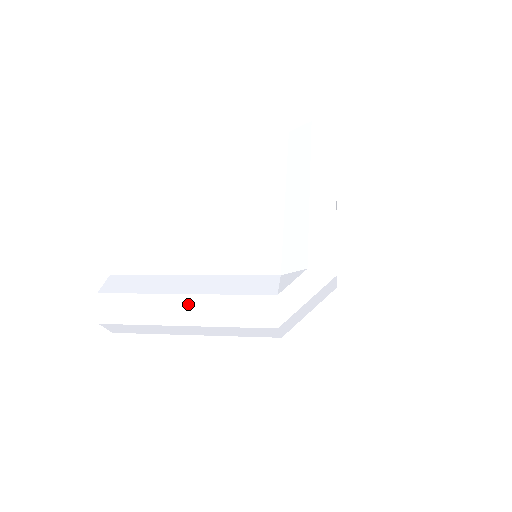
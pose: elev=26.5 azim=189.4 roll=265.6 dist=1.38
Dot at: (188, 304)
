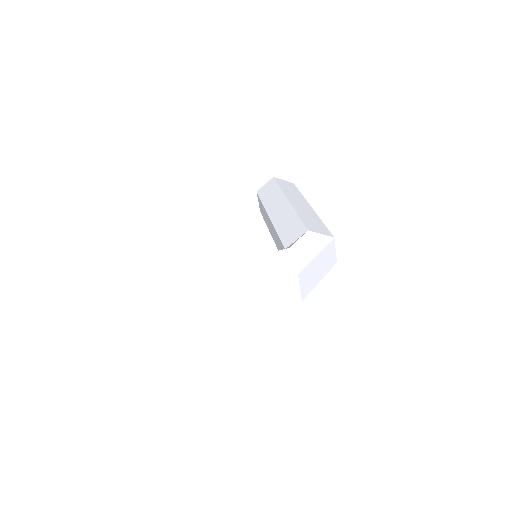
Dot at: (204, 277)
